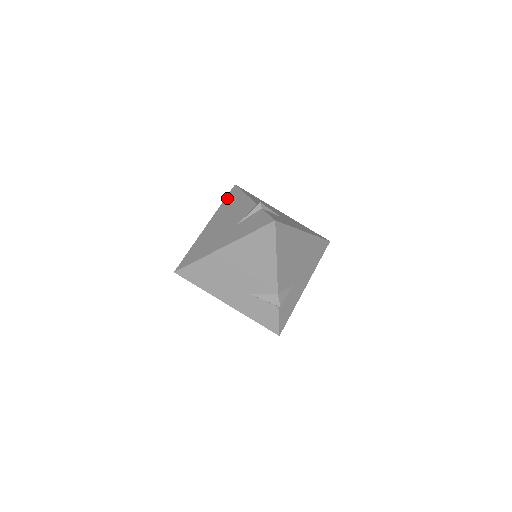
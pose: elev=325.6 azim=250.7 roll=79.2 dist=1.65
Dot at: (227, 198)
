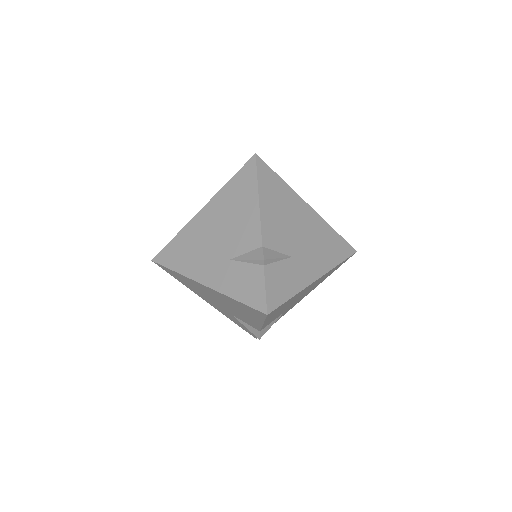
Dot at: occluded
